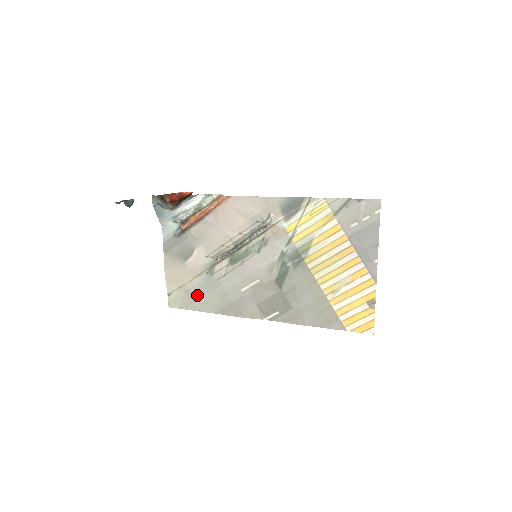
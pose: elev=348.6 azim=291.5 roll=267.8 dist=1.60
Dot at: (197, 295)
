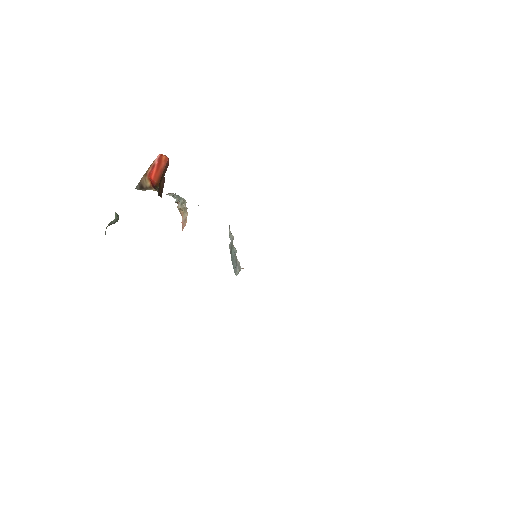
Dot at: occluded
